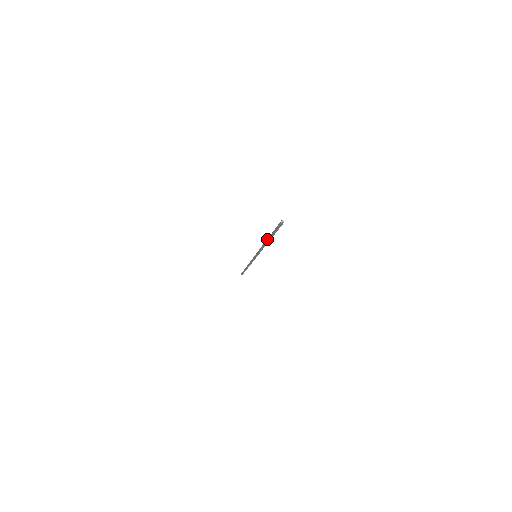
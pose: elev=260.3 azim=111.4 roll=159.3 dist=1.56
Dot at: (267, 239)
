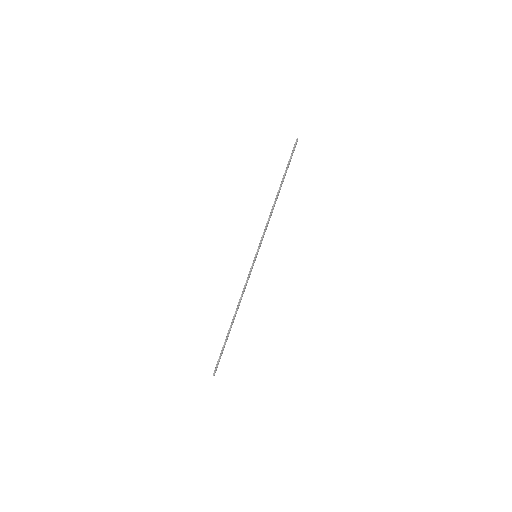
Dot at: (279, 188)
